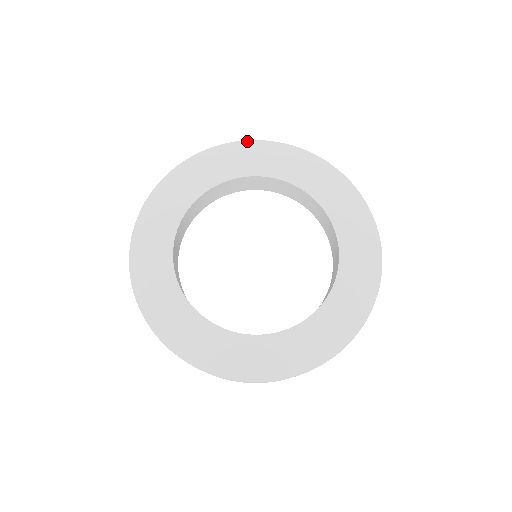
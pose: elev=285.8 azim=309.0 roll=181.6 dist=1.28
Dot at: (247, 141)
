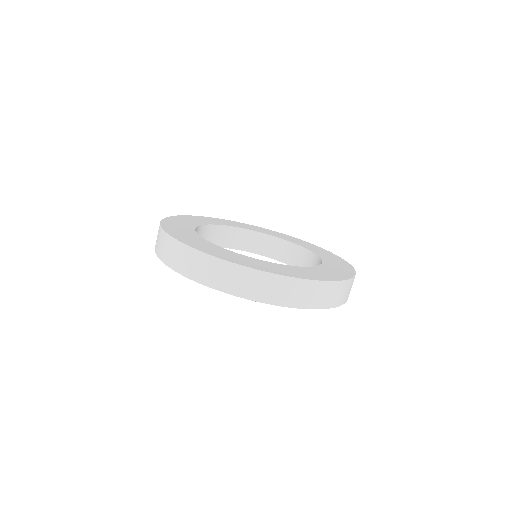
Dot at: (234, 221)
